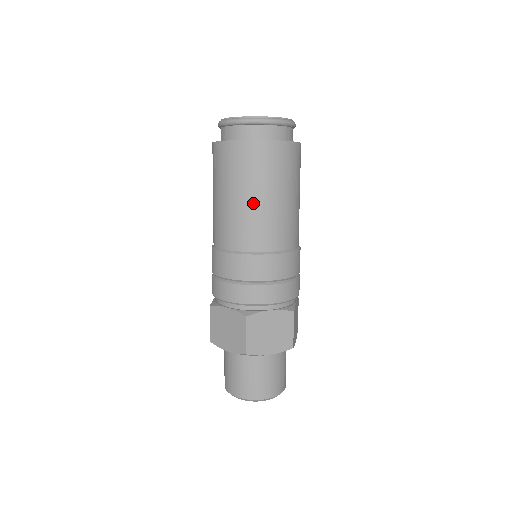
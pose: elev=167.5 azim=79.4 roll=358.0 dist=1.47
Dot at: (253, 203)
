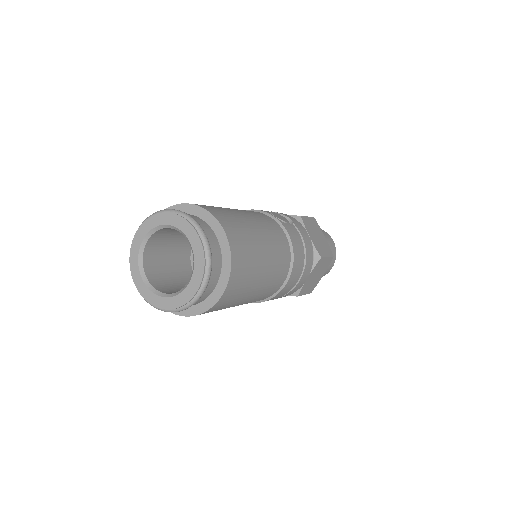
Dot at: occluded
